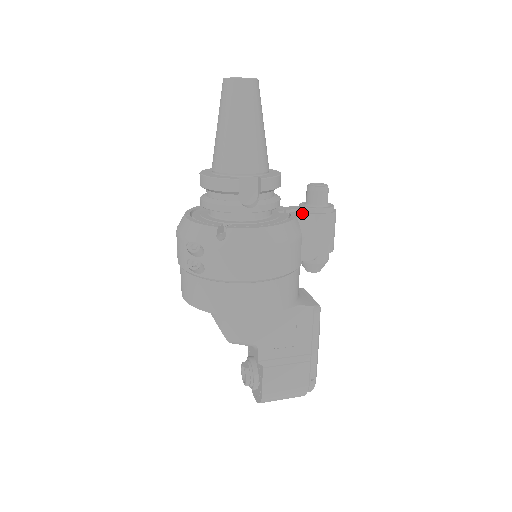
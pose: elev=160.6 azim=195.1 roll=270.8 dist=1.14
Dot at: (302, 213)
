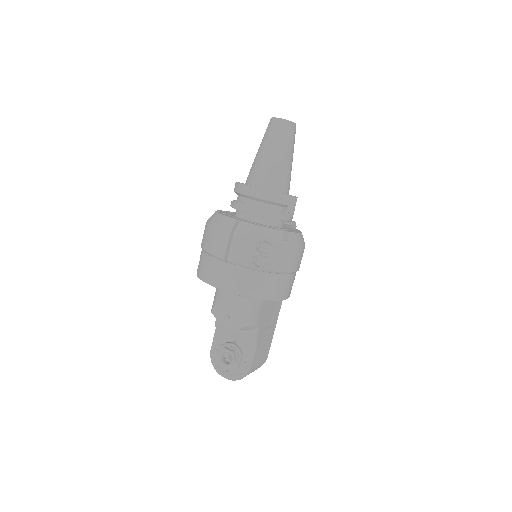
Dot at: (286, 224)
